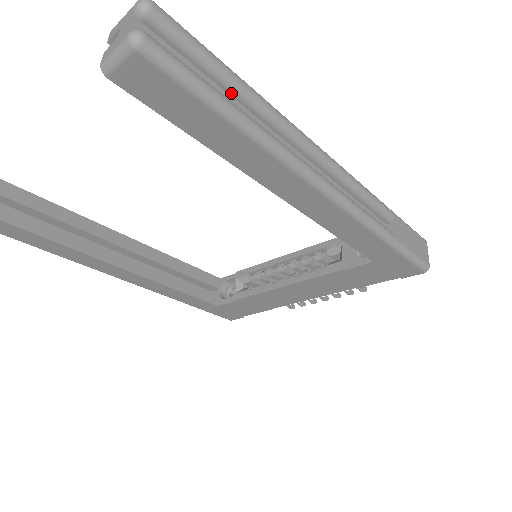
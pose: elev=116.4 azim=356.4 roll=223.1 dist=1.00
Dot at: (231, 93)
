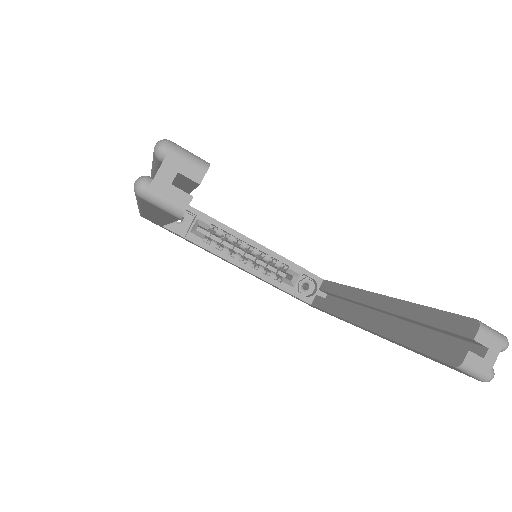
Dot at: occluded
